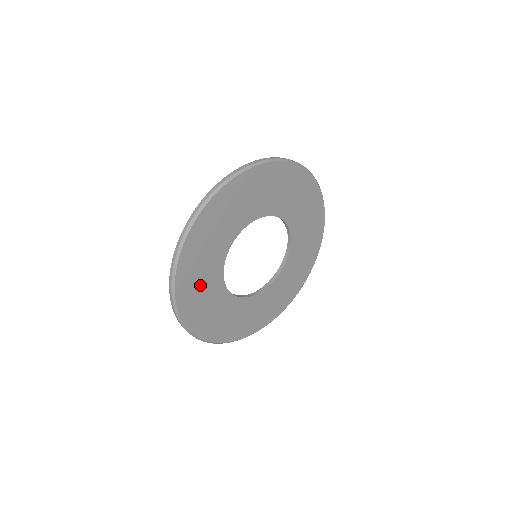
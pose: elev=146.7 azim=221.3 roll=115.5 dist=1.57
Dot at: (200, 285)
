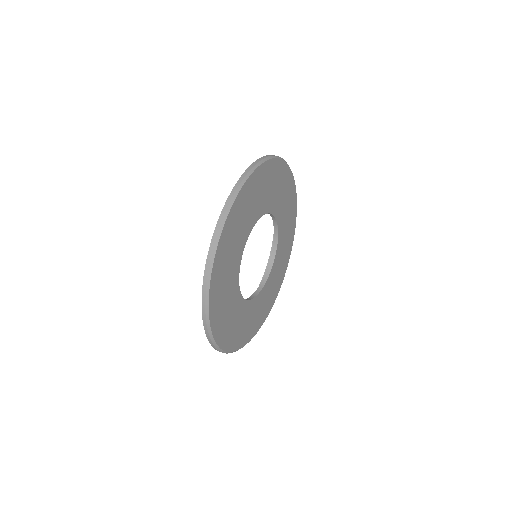
Dot at: (228, 317)
